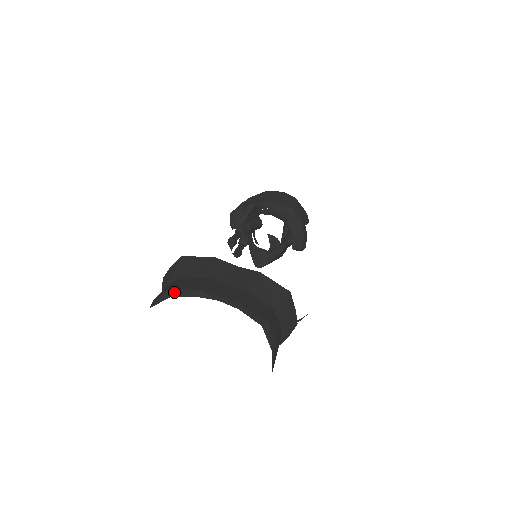
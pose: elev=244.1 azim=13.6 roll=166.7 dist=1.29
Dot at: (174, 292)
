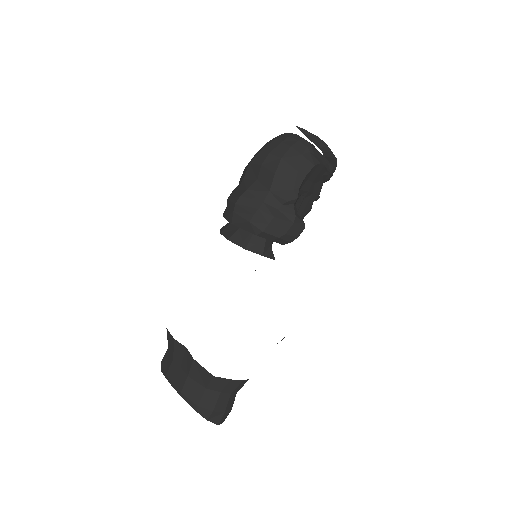
Dot at: (161, 369)
